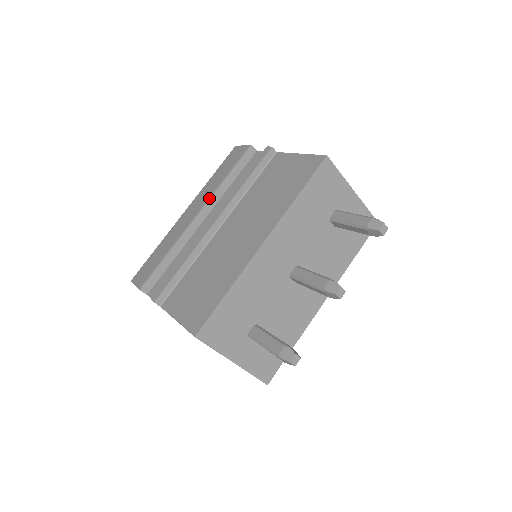
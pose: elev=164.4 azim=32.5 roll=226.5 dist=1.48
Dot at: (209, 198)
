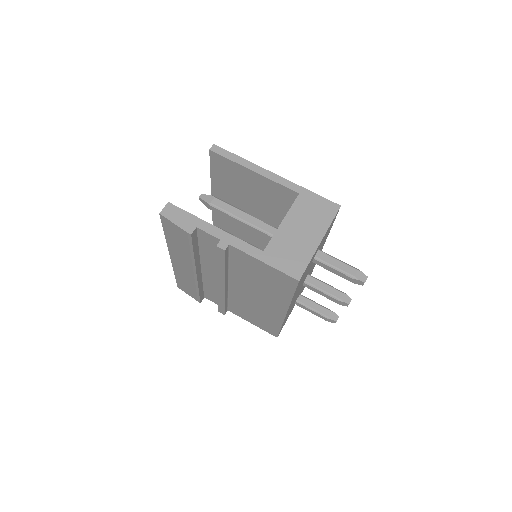
Dot at: (194, 266)
